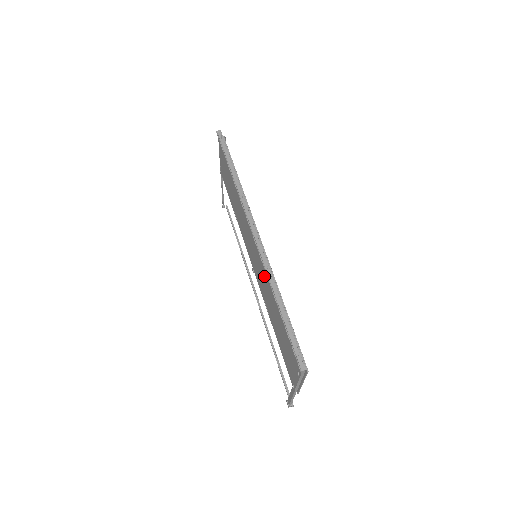
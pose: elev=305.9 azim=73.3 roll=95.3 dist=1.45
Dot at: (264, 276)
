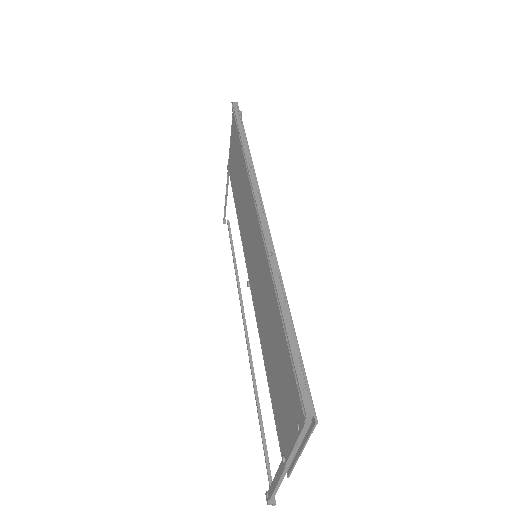
Dot at: (264, 274)
